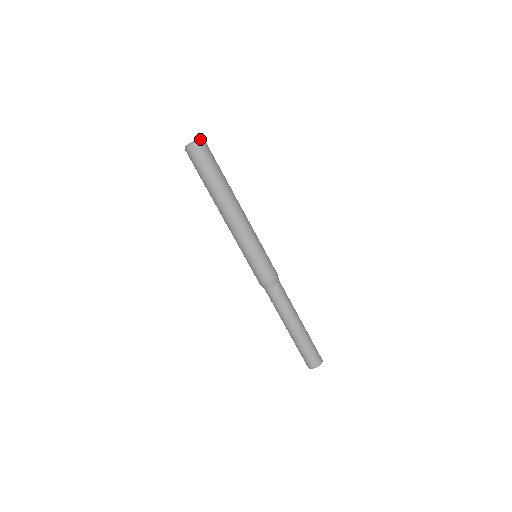
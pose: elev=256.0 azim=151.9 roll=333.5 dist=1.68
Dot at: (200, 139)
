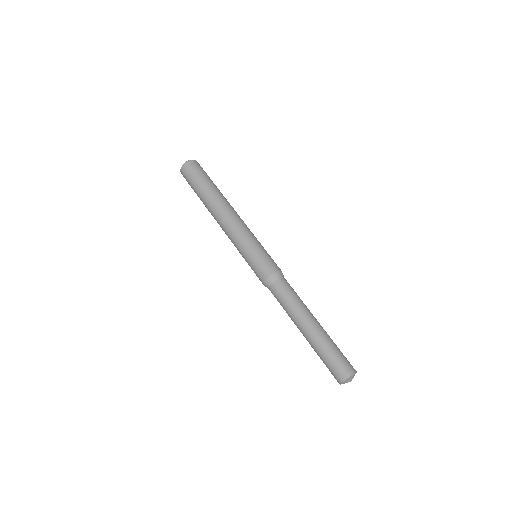
Dot at: occluded
